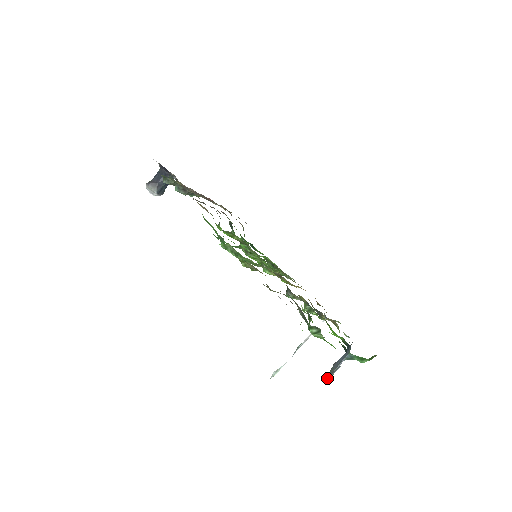
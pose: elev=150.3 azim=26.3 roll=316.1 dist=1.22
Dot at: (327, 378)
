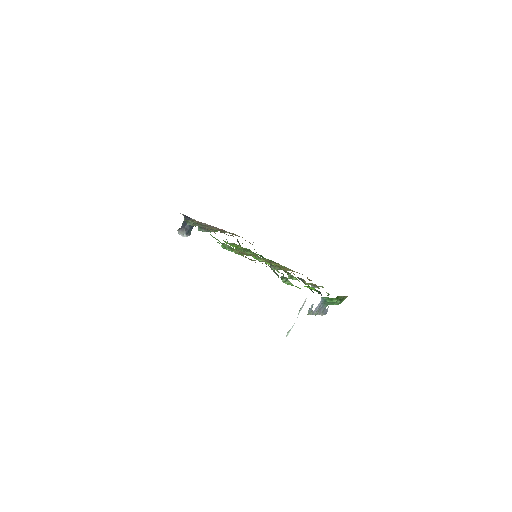
Dot at: occluded
